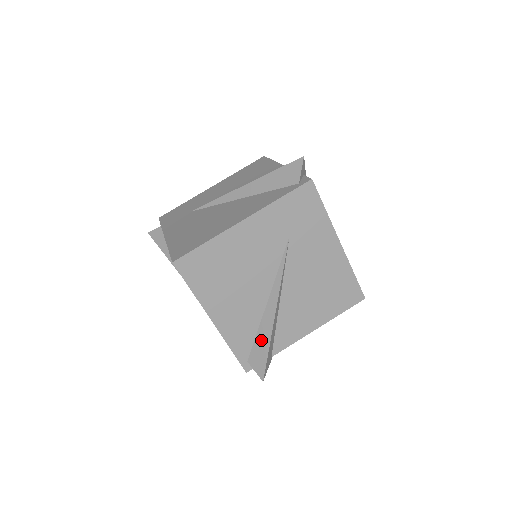
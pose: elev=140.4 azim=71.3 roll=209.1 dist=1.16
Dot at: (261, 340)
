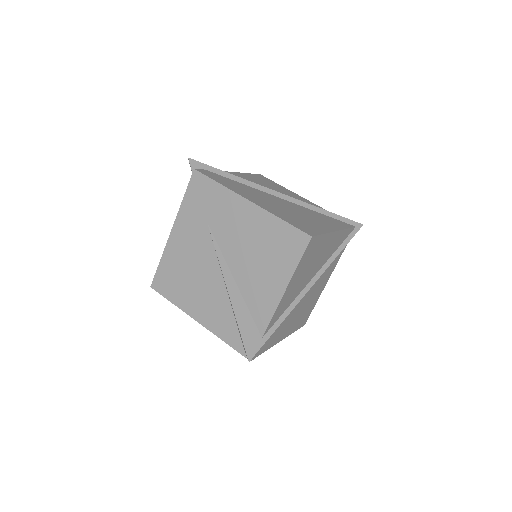
Dot at: (236, 323)
